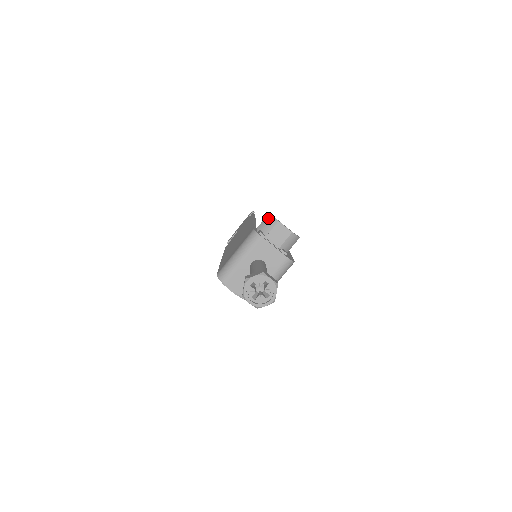
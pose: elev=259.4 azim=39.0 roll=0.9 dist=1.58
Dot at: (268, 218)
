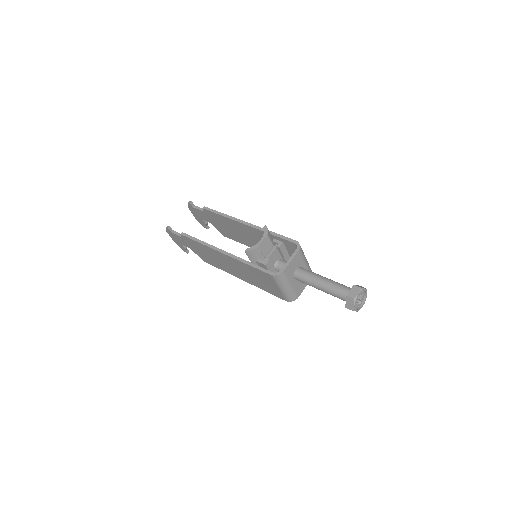
Dot at: (250, 254)
